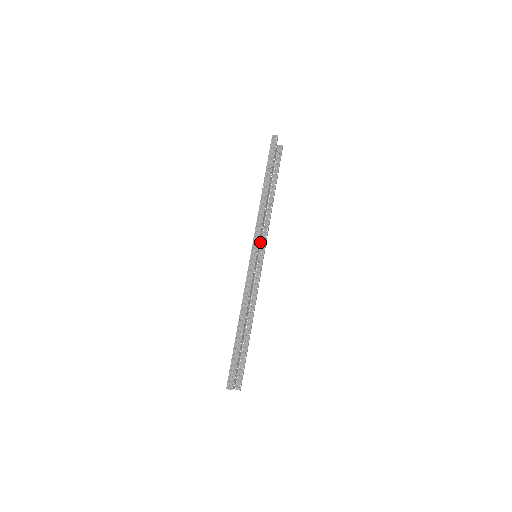
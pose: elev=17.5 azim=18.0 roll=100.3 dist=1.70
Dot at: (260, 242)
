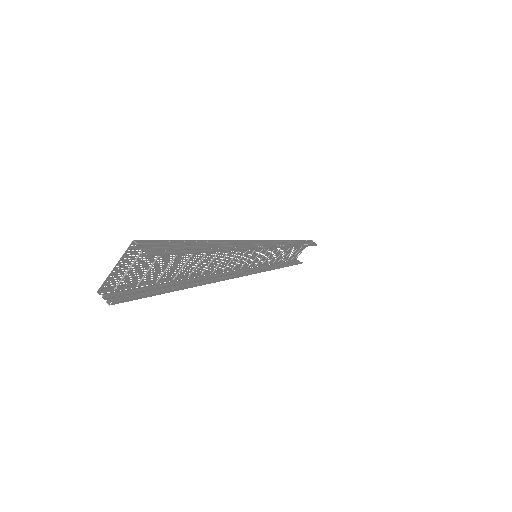
Dot at: (253, 265)
